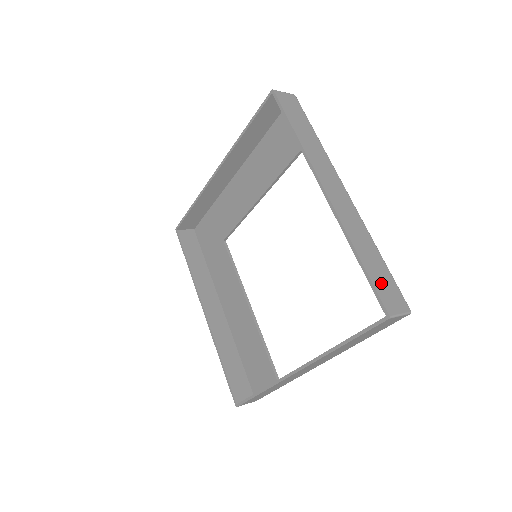
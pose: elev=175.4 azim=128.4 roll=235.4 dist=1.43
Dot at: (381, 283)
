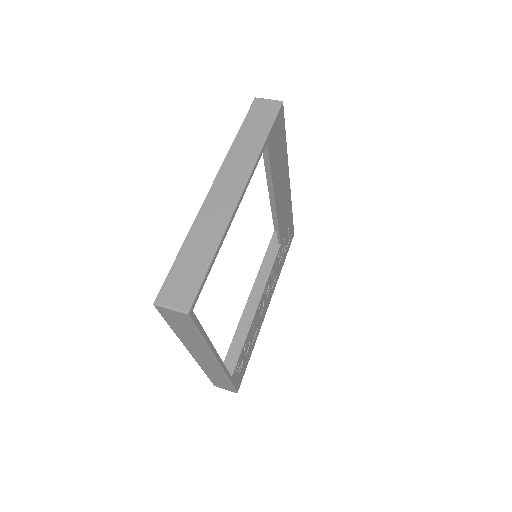
Dot at: (180, 276)
